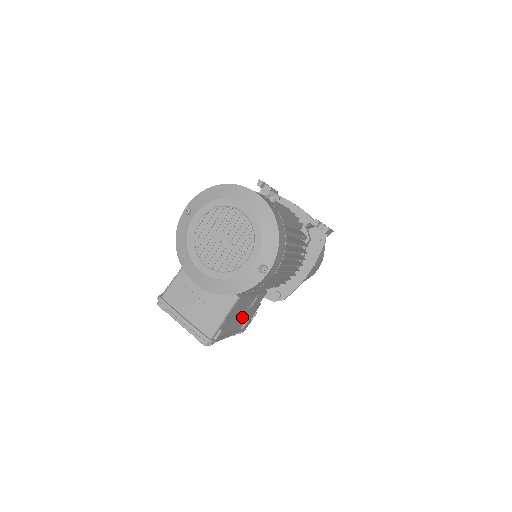
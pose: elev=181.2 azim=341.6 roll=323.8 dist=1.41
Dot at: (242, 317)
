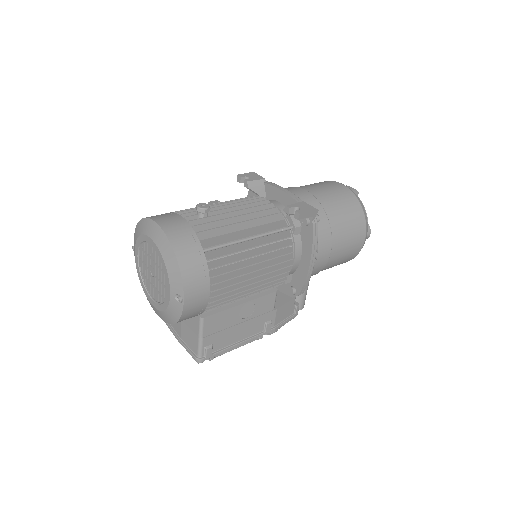
Dot at: (247, 324)
